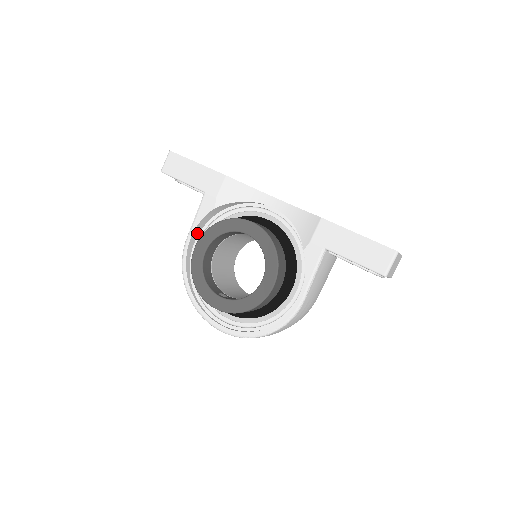
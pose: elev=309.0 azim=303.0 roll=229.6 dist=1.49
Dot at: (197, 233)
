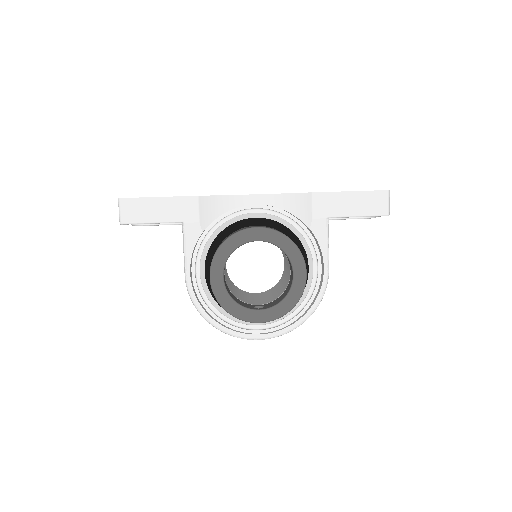
Dot at: (191, 265)
